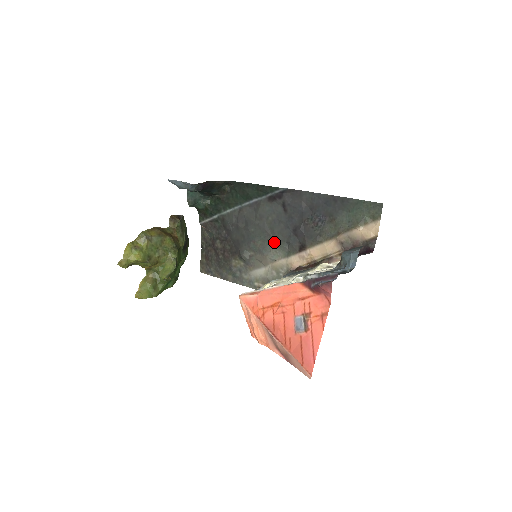
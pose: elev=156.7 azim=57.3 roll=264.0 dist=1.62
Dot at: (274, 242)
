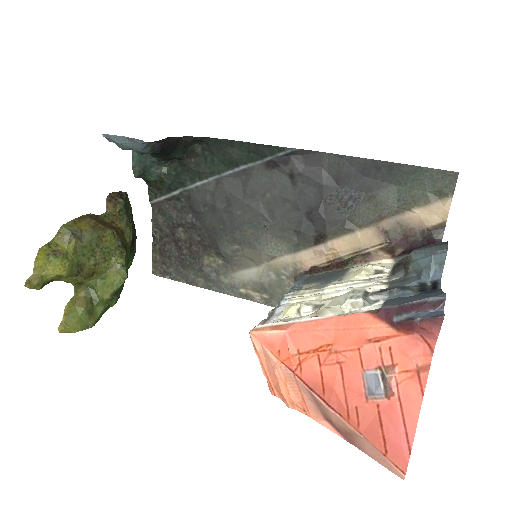
Dot at: (274, 231)
